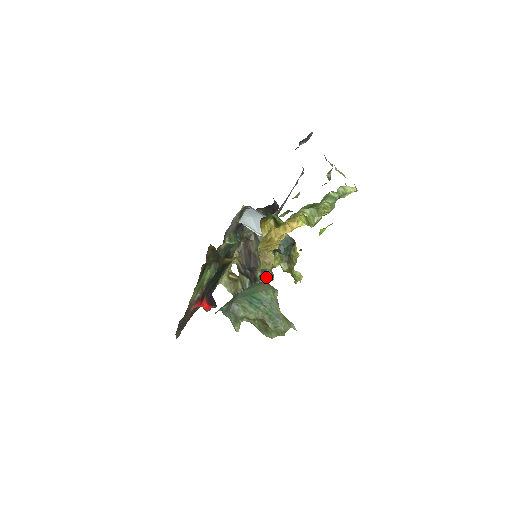
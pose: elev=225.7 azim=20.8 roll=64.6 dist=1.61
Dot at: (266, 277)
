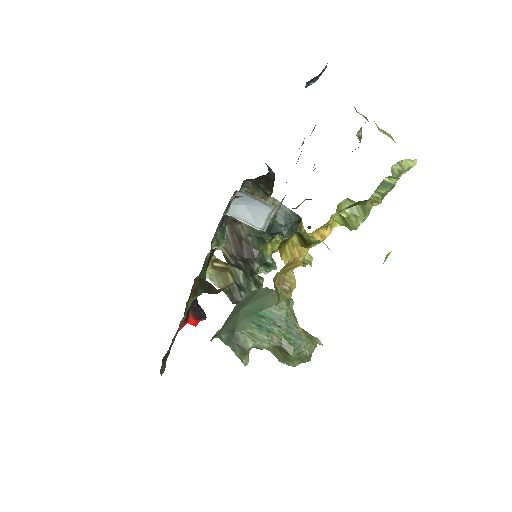
Dot at: (265, 267)
